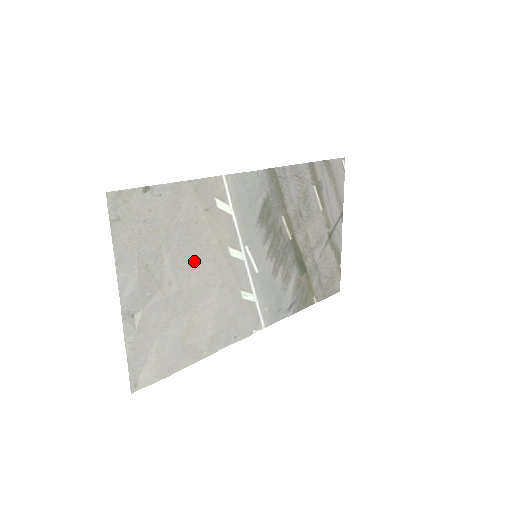
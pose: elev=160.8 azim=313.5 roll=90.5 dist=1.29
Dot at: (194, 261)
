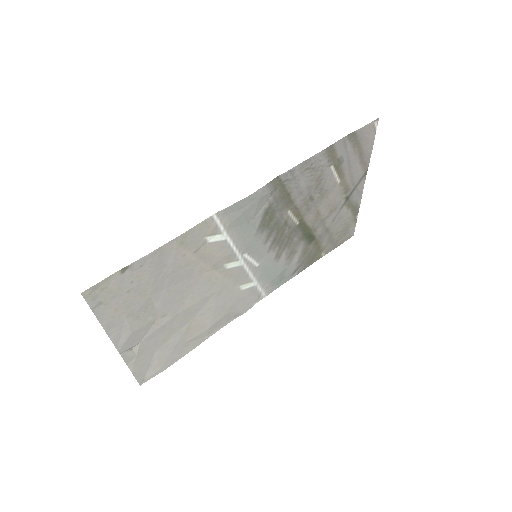
Dot at: (187, 291)
